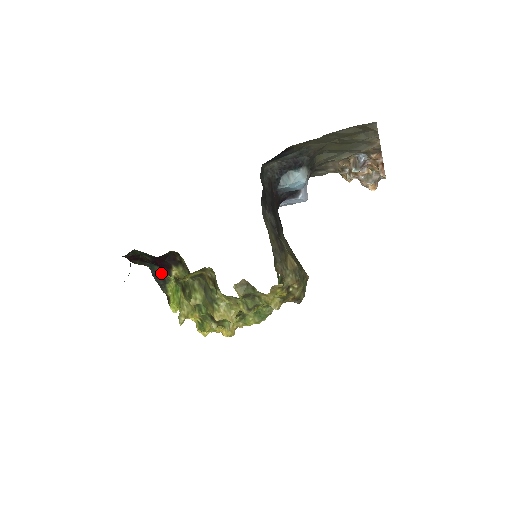
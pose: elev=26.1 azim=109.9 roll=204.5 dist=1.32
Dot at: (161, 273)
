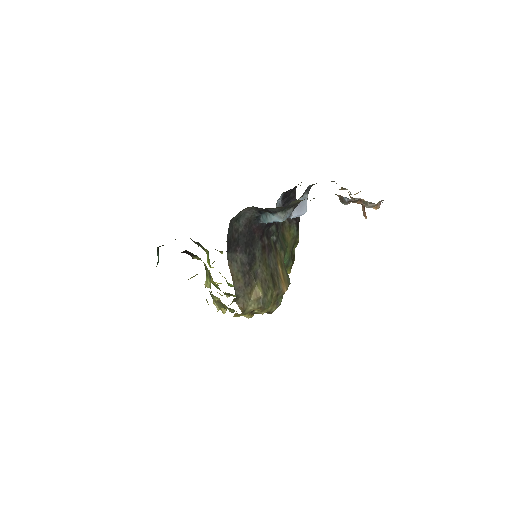
Dot at: (197, 242)
